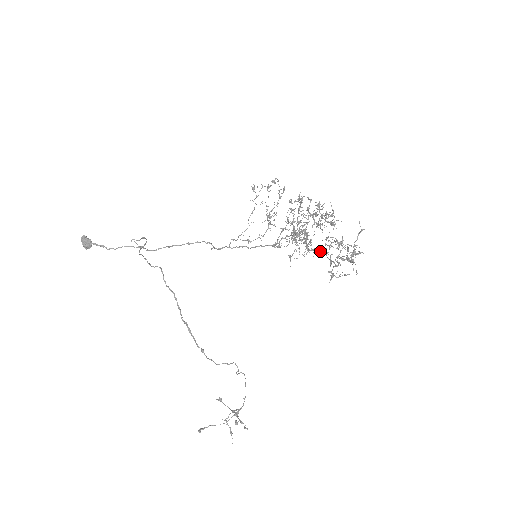
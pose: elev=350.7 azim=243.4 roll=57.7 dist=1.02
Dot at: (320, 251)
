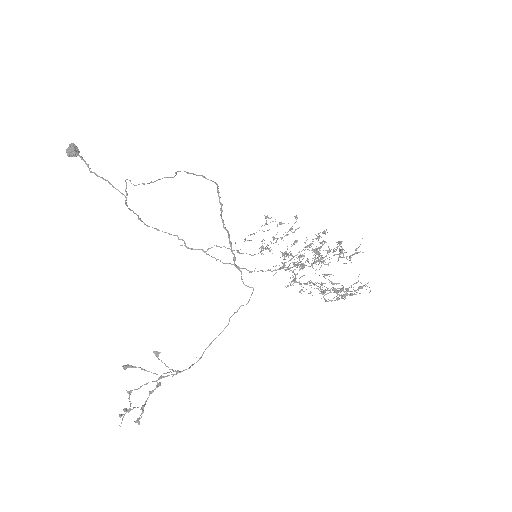
Dot at: (301, 290)
